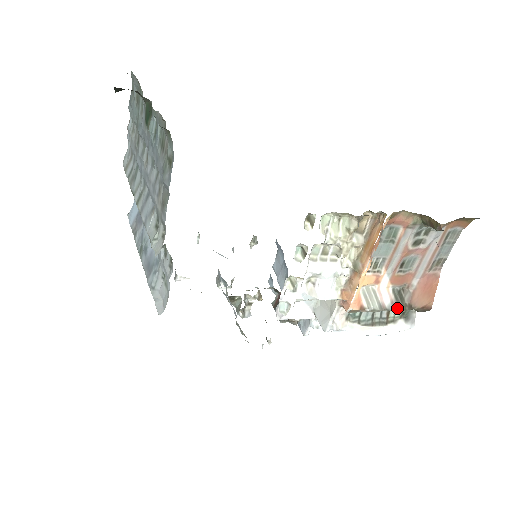
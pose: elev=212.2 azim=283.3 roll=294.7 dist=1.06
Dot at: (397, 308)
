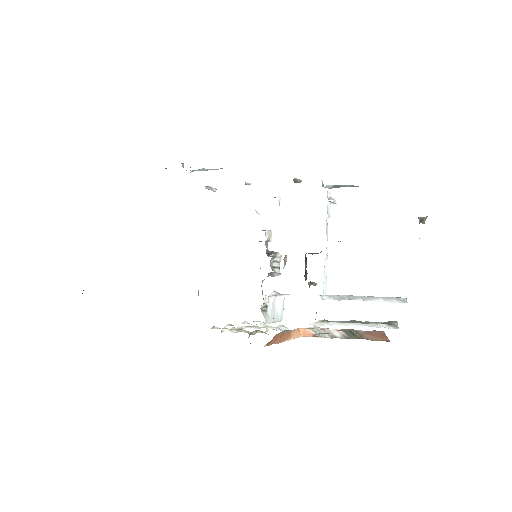
Dot at: (350, 338)
